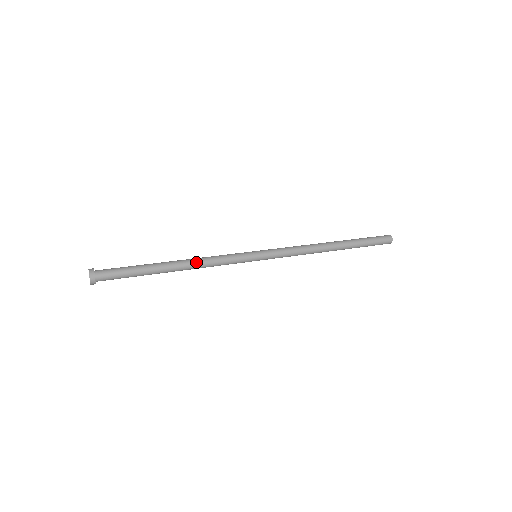
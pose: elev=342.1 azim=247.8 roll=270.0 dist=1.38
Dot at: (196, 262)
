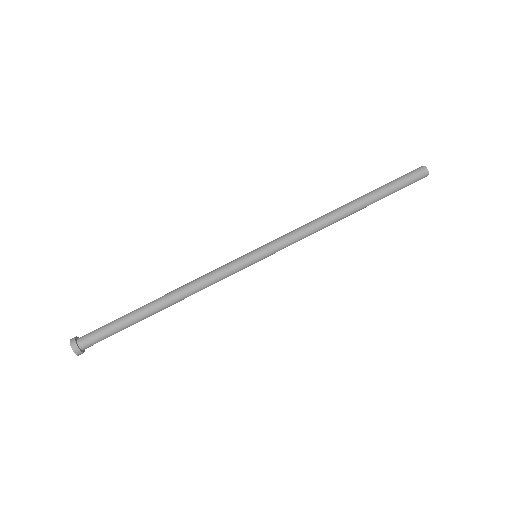
Dot at: (188, 296)
